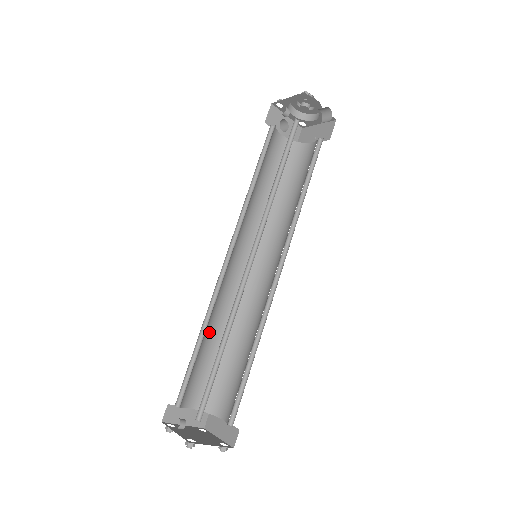
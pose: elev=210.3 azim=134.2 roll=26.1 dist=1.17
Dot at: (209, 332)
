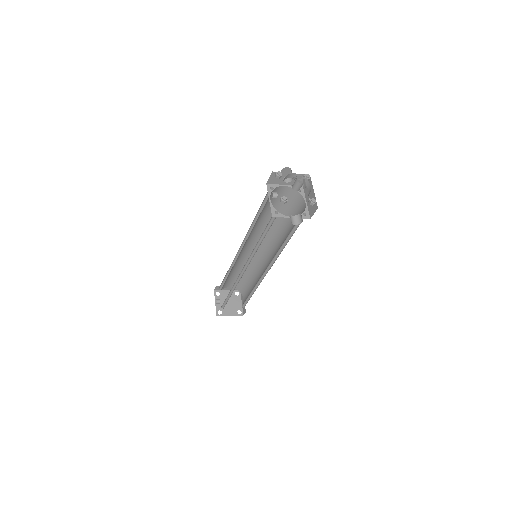
Dot at: (235, 269)
